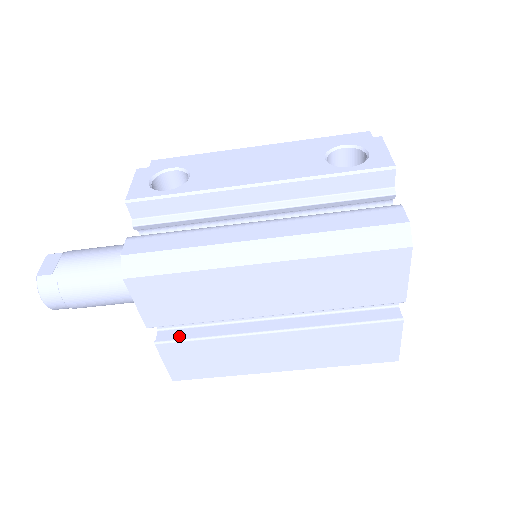
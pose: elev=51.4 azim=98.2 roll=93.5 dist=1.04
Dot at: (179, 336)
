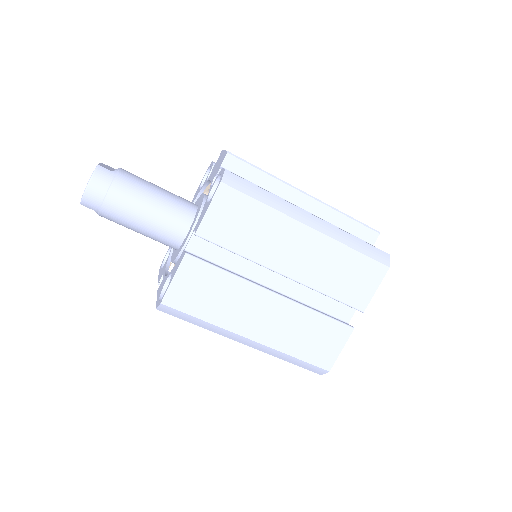
Dot at: (203, 261)
